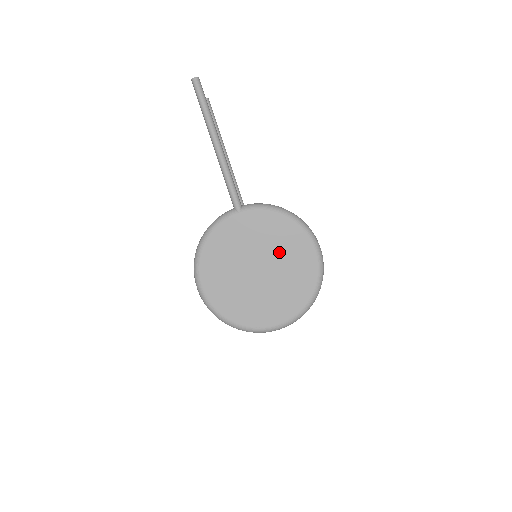
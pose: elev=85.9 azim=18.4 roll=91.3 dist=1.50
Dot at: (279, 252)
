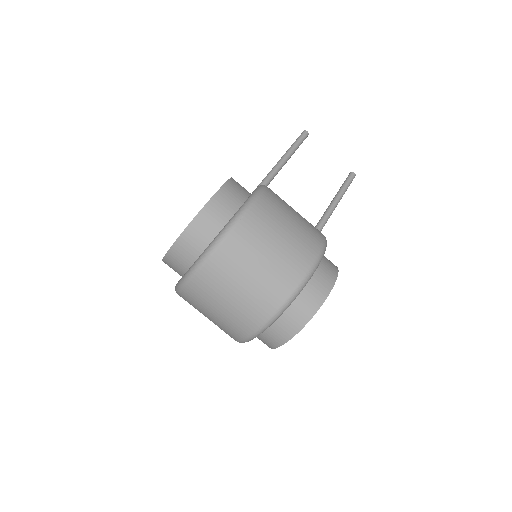
Dot at: occluded
